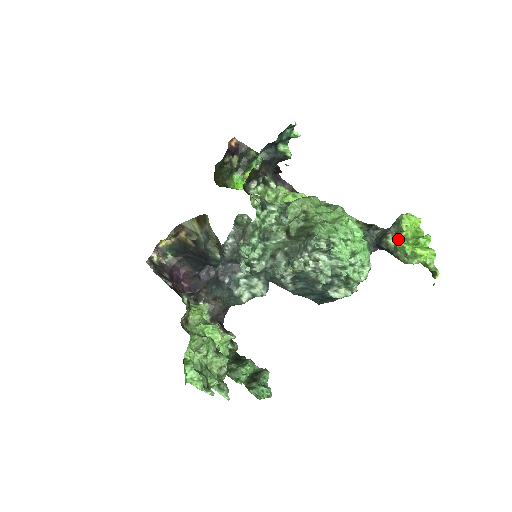
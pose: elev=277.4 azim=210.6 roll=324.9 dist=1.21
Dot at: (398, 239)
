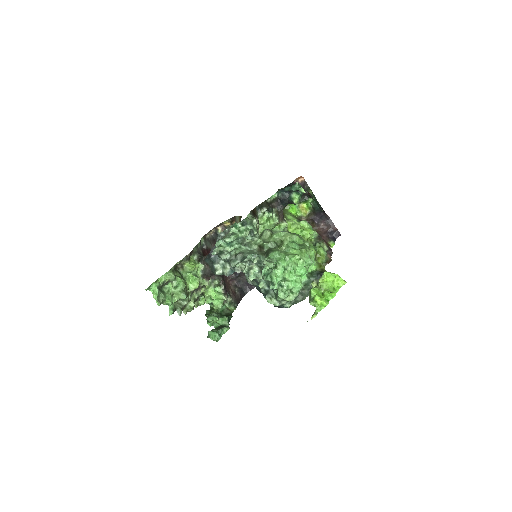
Dot at: (316, 286)
